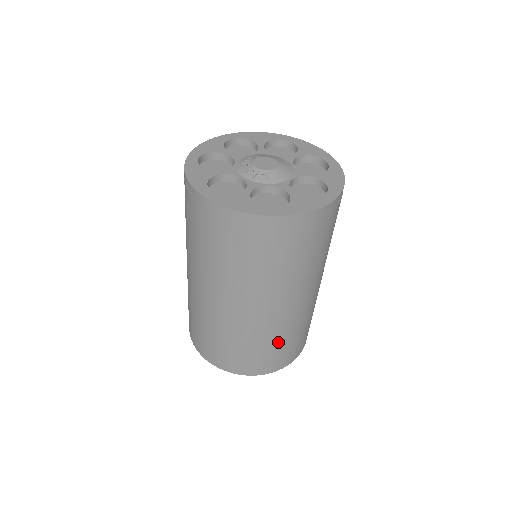
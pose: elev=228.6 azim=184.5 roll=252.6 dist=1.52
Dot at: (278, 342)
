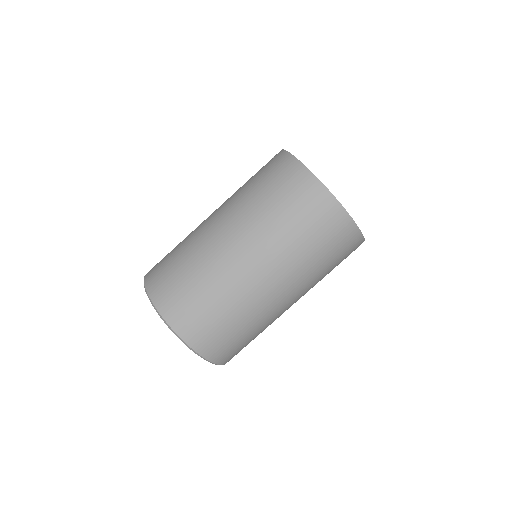
Dot at: (220, 306)
